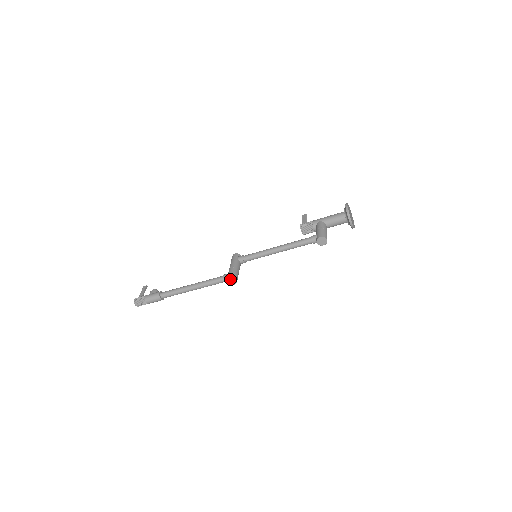
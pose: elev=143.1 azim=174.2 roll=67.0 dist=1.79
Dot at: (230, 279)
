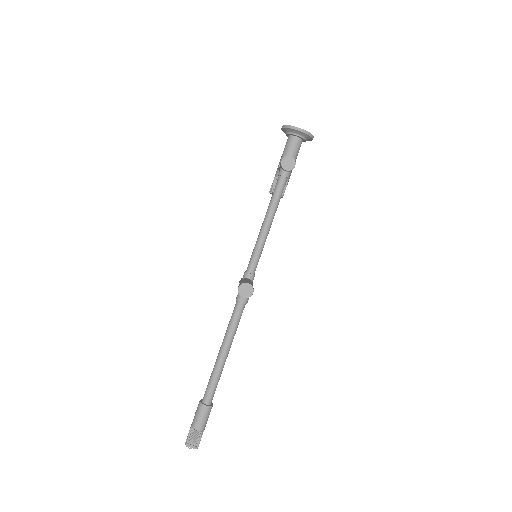
Dot at: (242, 290)
